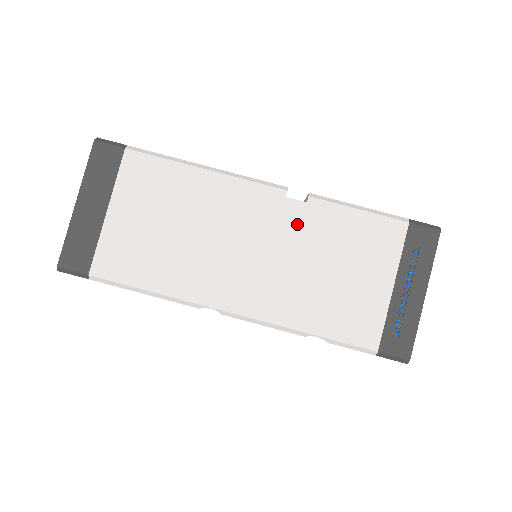
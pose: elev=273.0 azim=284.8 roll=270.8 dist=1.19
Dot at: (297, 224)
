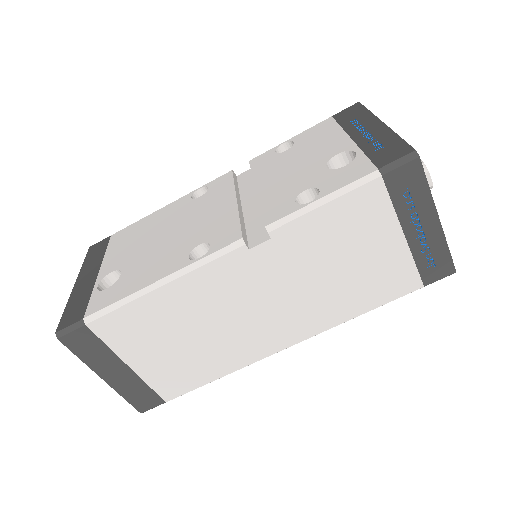
Dot at: (279, 260)
